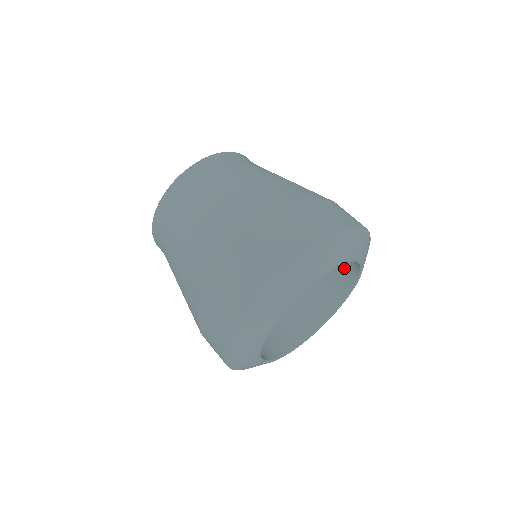
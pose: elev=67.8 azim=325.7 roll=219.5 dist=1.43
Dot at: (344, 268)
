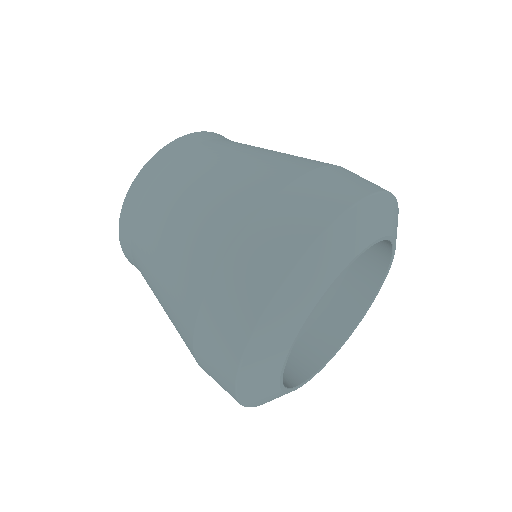
Dot at: occluded
